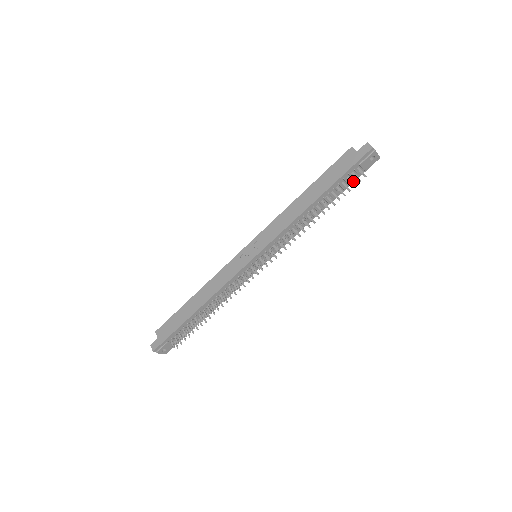
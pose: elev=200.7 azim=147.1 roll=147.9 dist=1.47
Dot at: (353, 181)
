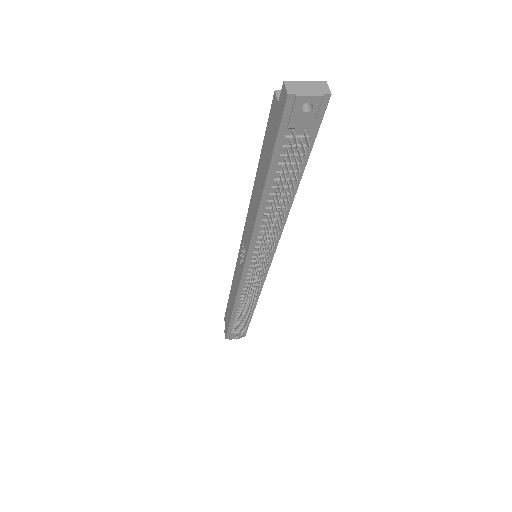
Dot at: (310, 146)
